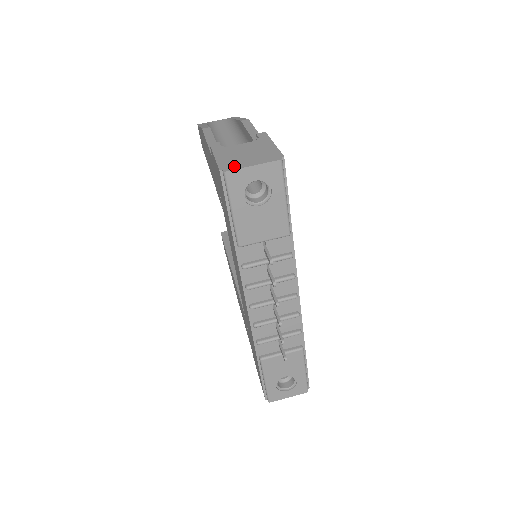
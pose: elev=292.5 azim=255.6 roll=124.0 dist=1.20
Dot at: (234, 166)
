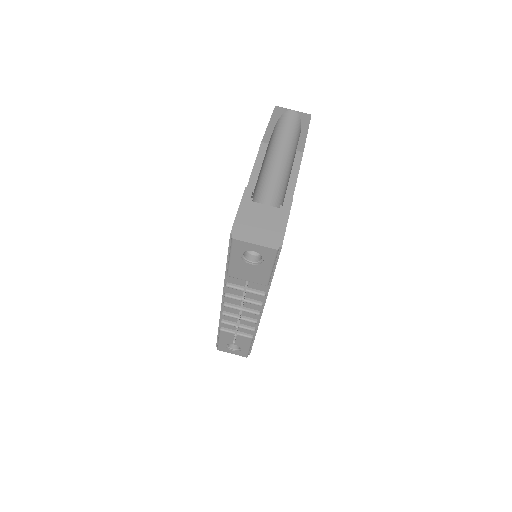
Dot at: (242, 235)
